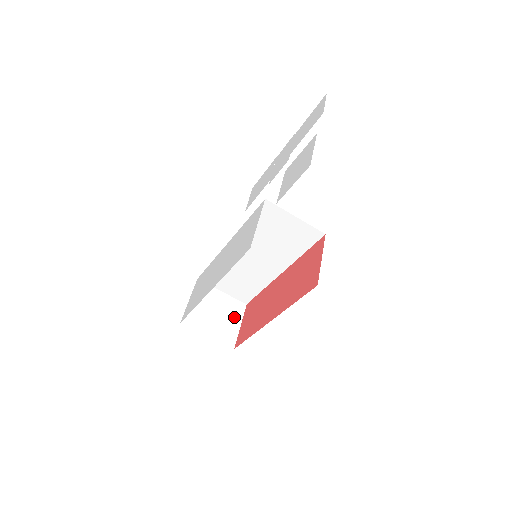
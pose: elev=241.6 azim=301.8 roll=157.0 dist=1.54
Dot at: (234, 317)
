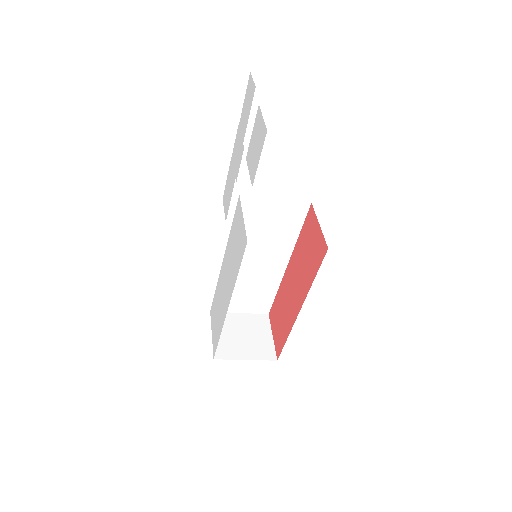
Dot at: (262, 331)
